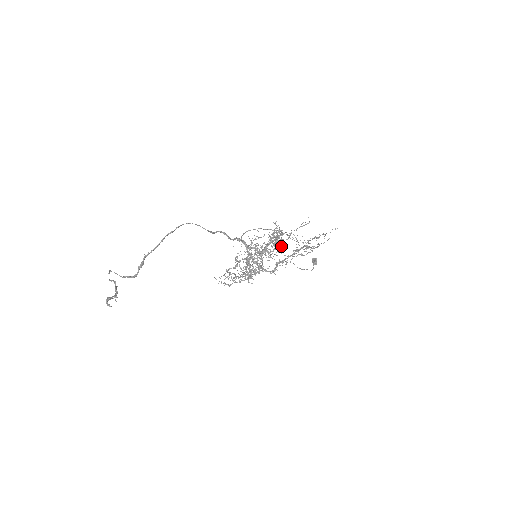
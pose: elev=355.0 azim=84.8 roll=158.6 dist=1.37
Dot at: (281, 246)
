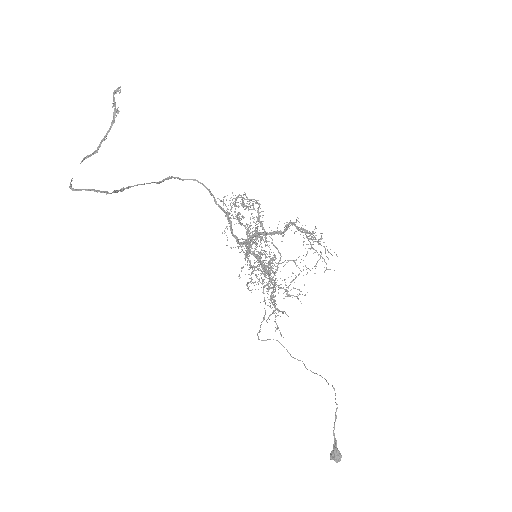
Dot at: occluded
